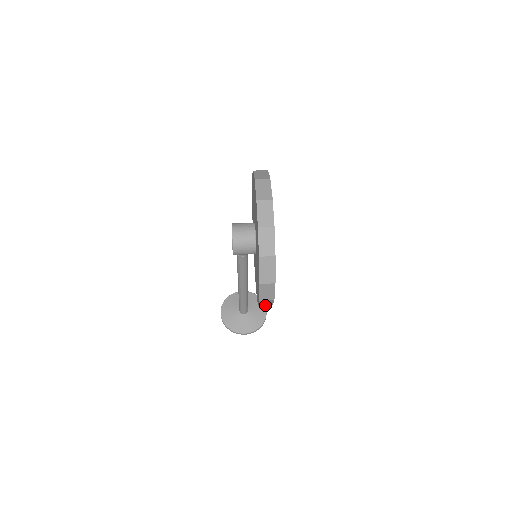
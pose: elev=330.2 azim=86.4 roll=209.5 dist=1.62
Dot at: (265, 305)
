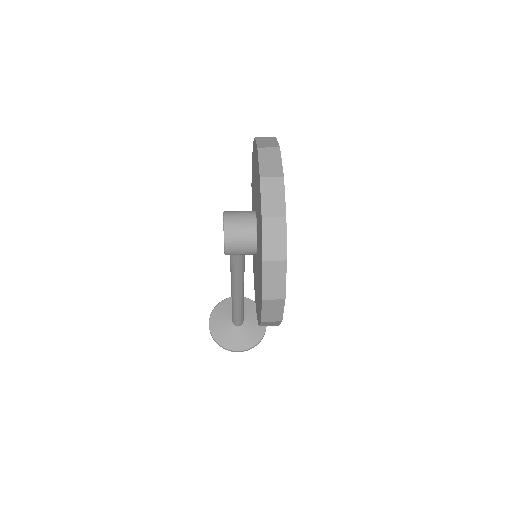
Dot at: (268, 325)
